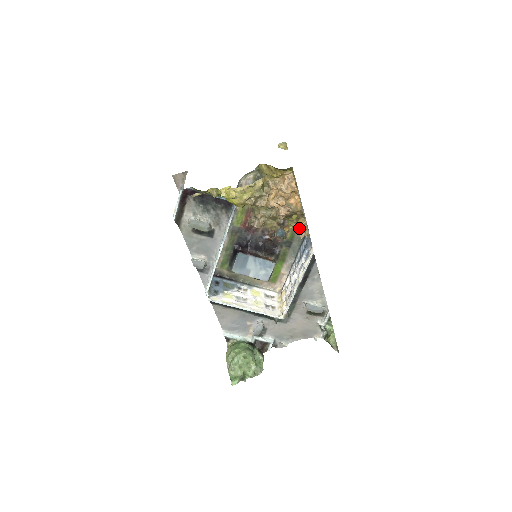
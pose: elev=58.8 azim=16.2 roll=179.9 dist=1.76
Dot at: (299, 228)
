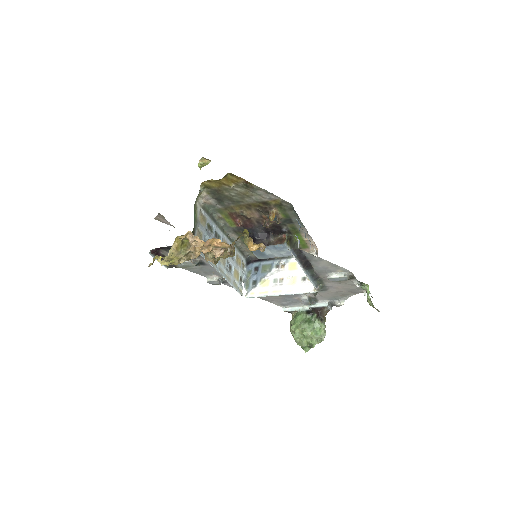
Dot at: (251, 247)
